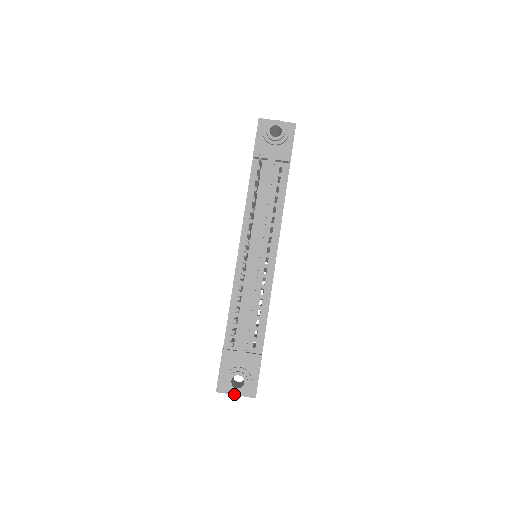
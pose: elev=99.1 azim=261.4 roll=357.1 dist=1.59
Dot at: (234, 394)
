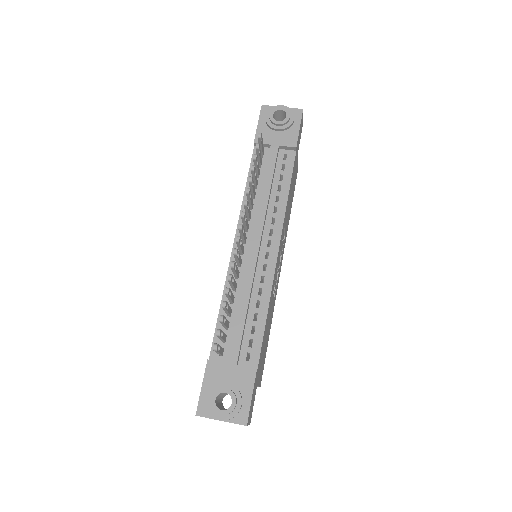
Dot at: (218, 418)
